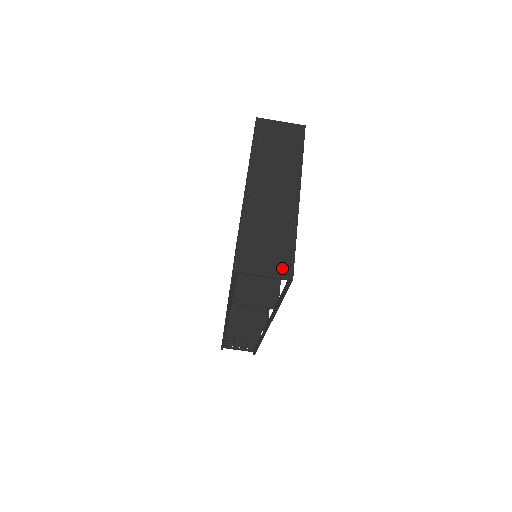
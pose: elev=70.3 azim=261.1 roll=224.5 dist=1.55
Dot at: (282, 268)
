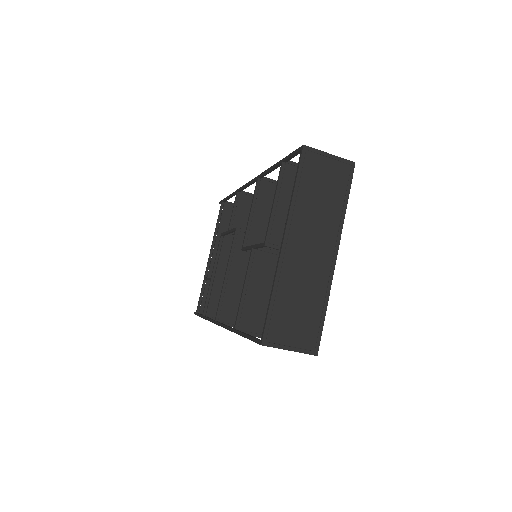
Dot at: (309, 343)
